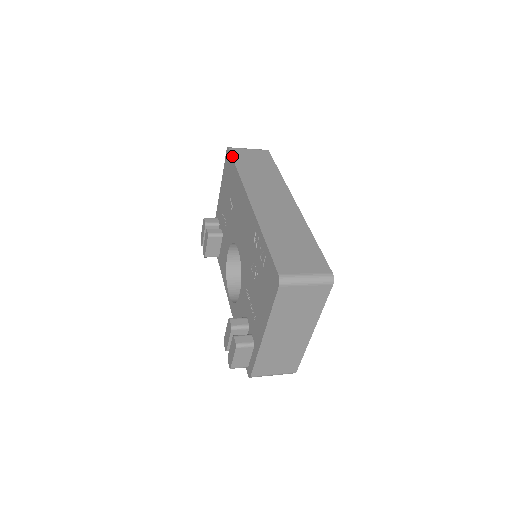
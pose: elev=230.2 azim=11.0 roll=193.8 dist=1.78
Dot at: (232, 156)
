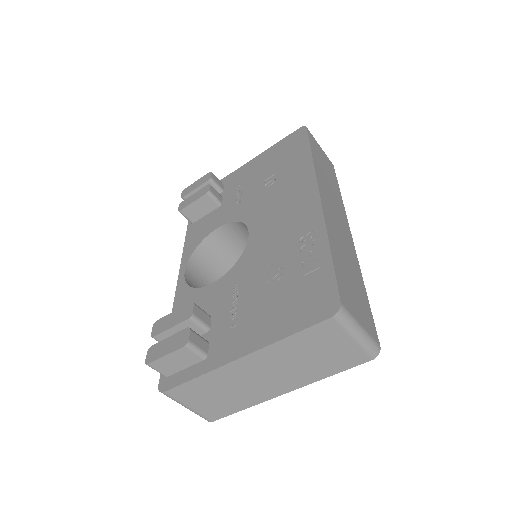
Dot at: (309, 137)
